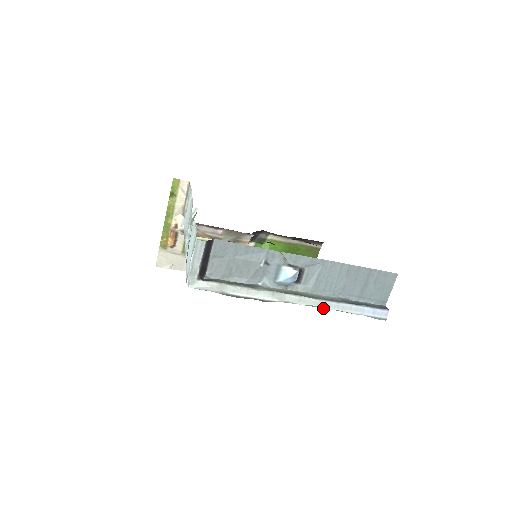
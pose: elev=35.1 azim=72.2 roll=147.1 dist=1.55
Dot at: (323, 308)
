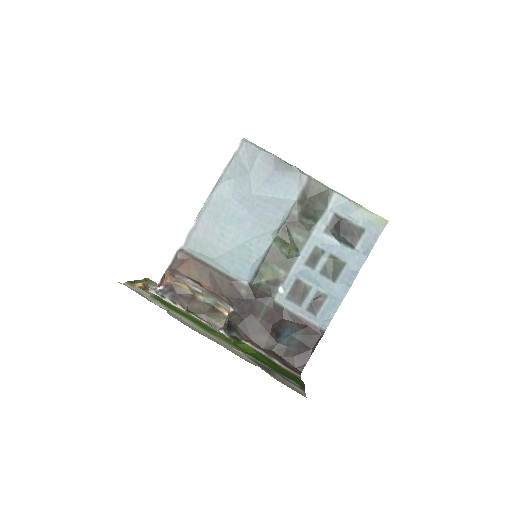
Dot at: (338, 192)
